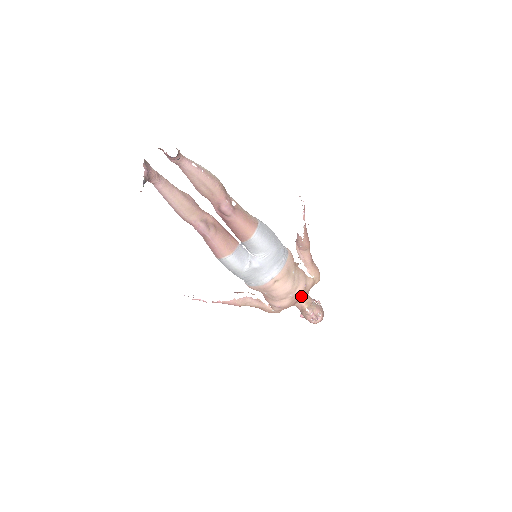
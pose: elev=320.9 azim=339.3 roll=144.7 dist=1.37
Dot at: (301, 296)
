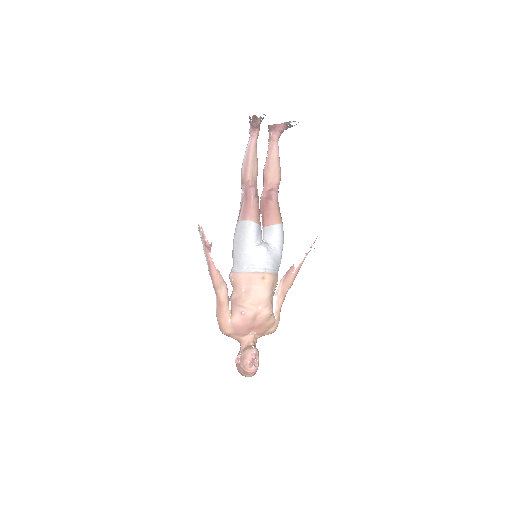
Dot at: (259, 325)
